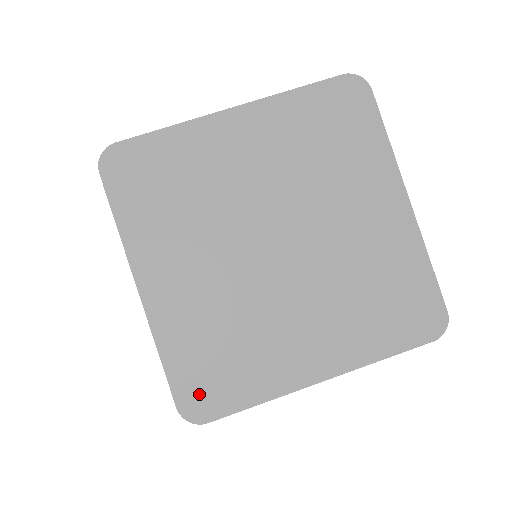
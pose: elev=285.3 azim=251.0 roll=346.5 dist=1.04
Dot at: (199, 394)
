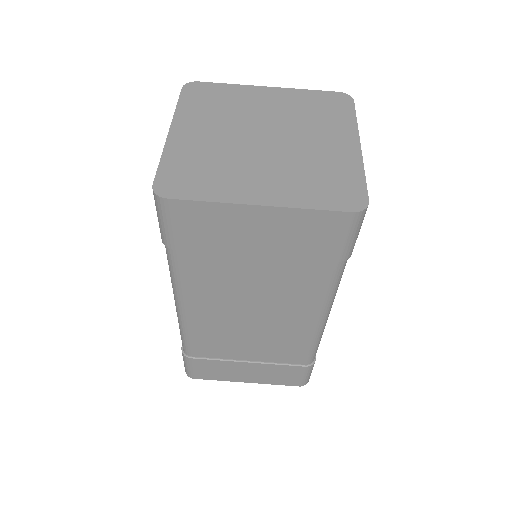
Dot at: (172, 183)
